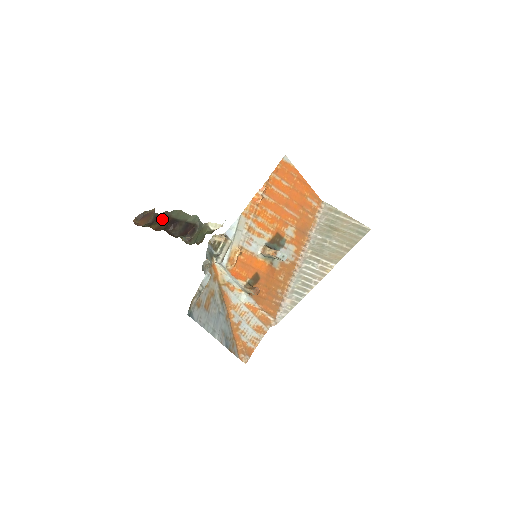
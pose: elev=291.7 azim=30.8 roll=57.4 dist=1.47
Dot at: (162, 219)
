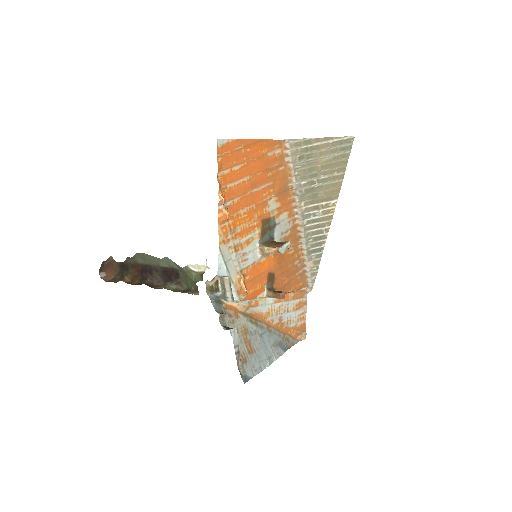
Dot at: (130, 268)
